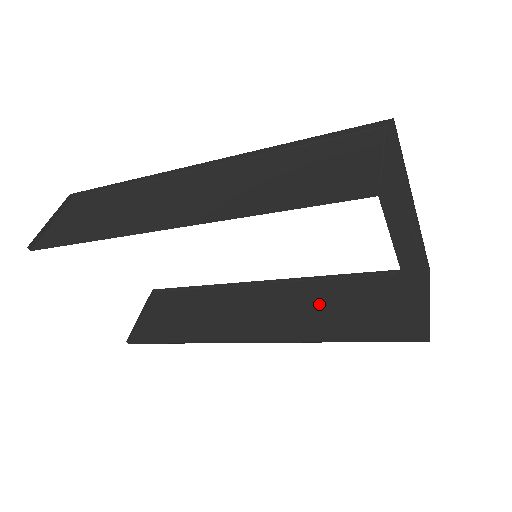
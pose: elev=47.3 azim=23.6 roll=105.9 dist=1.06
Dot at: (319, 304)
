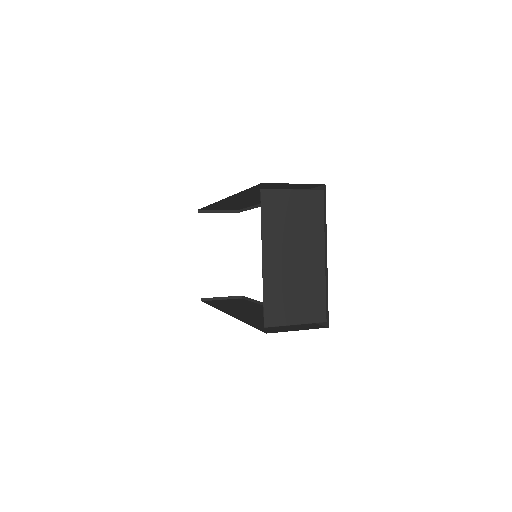
Dot at: occluded
